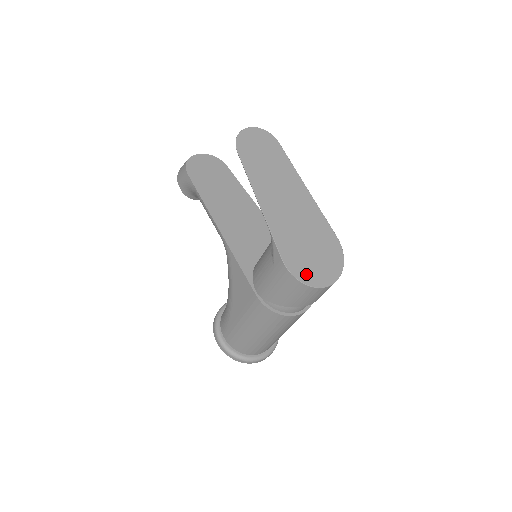
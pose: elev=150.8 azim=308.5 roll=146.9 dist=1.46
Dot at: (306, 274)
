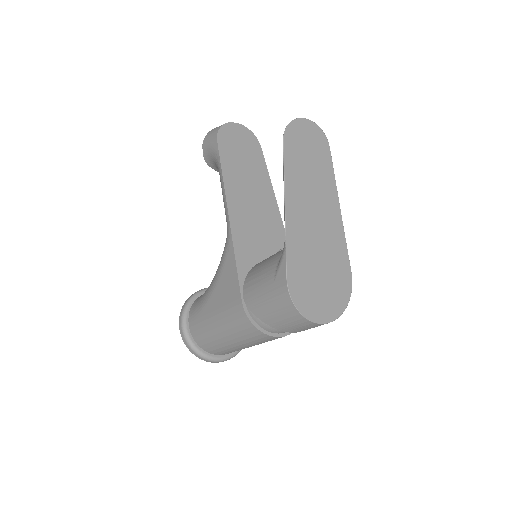
Dot at: (306, 302)
